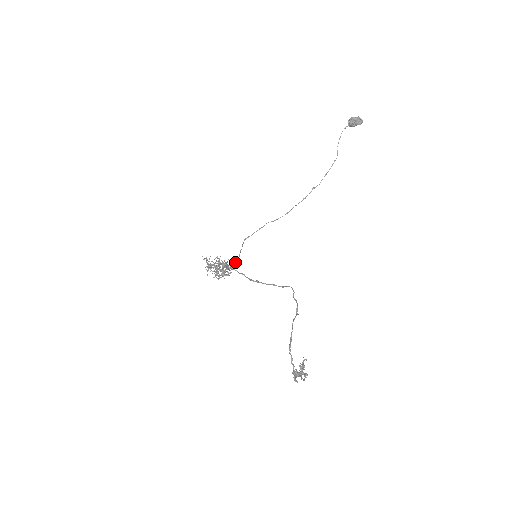
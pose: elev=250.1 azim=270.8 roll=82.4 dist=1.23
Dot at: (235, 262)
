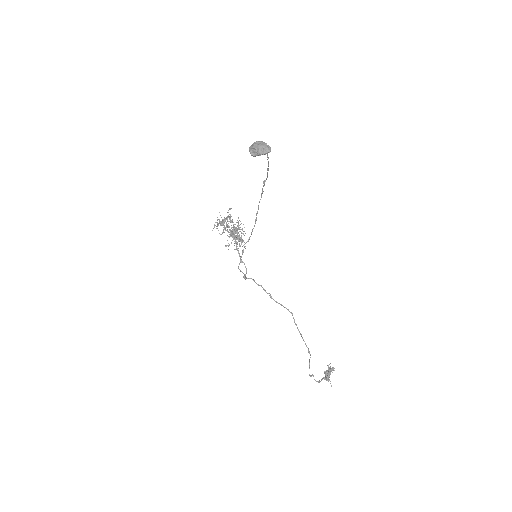
Dot at: (244, 278)
